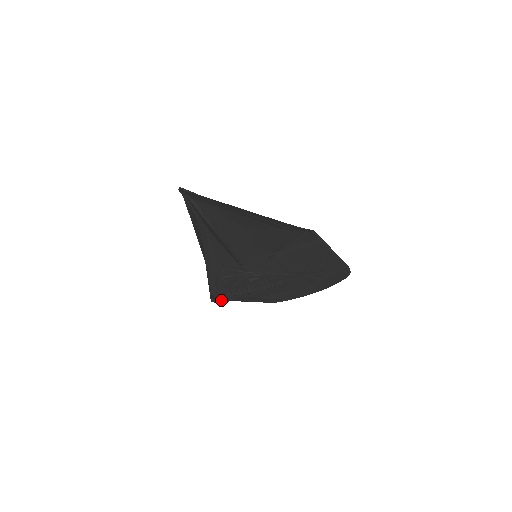
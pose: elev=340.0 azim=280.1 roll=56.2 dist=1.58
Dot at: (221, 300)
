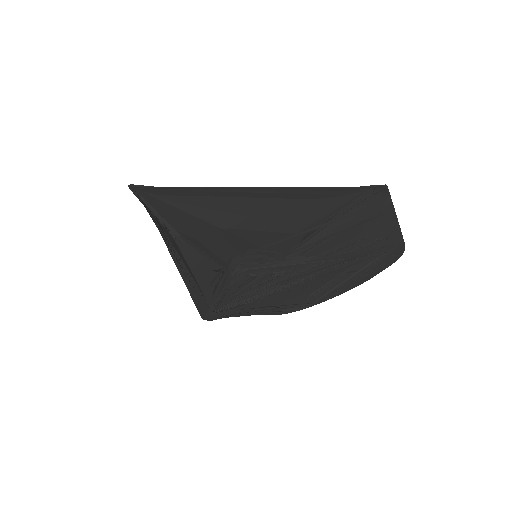
Dot at: (221, 313)
